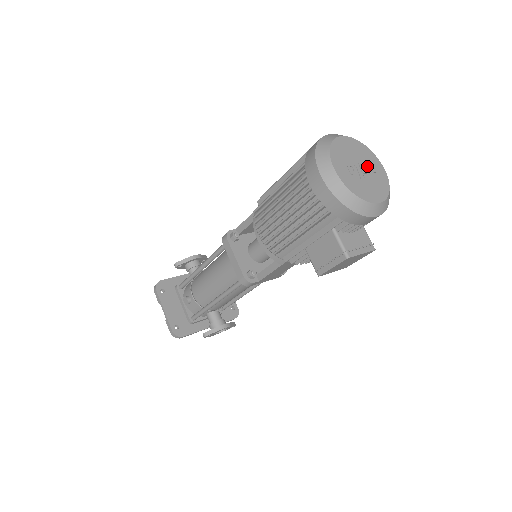
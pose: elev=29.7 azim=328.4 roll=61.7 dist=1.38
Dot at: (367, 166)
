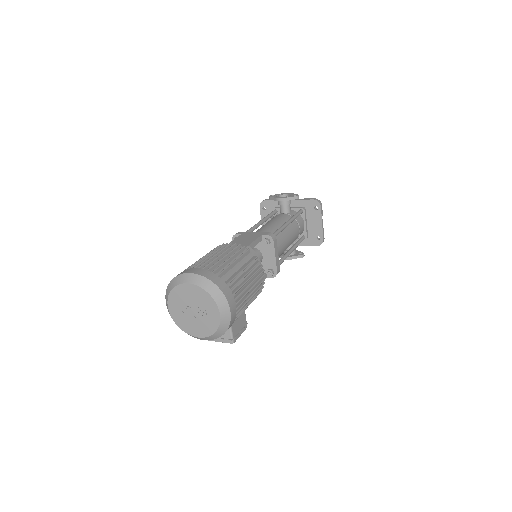
Dot at: (200, 311)
